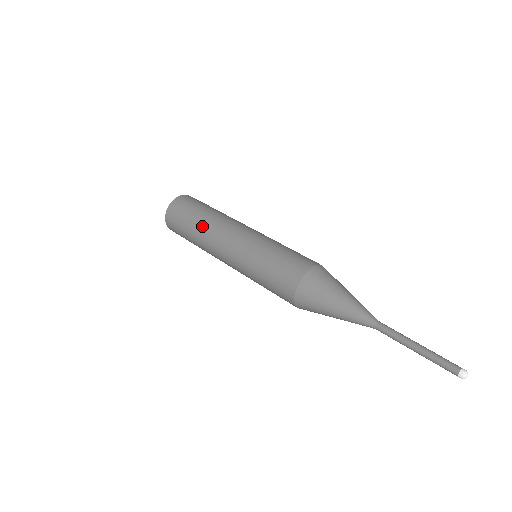
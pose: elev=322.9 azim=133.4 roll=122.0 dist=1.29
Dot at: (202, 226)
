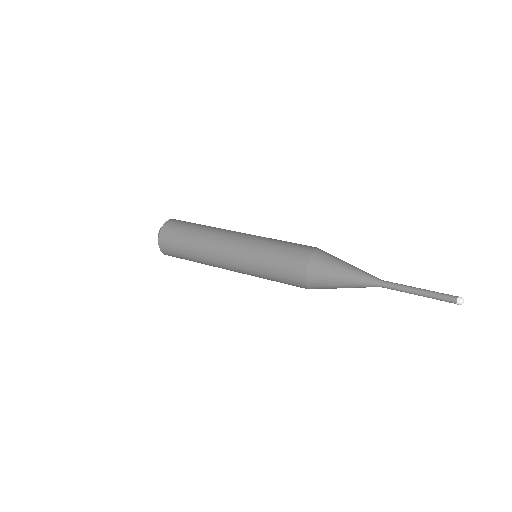
Dot at: (199, 249)
